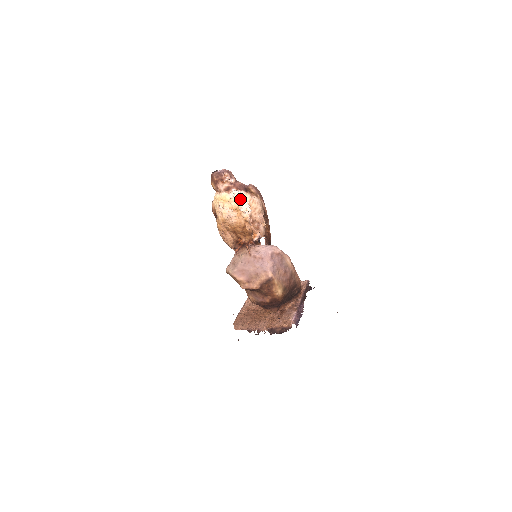
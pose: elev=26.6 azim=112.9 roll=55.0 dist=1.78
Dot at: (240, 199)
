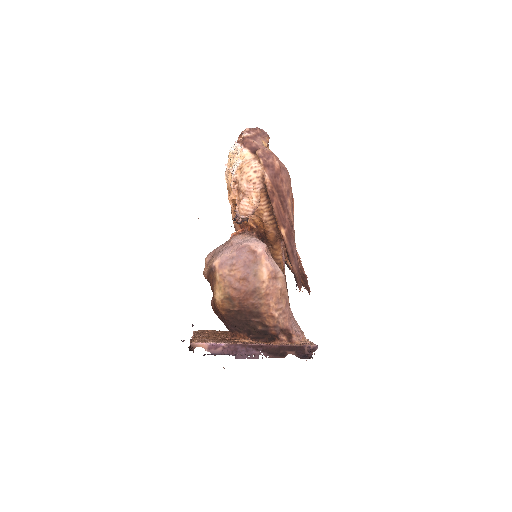
Dot at: (235, 155)
